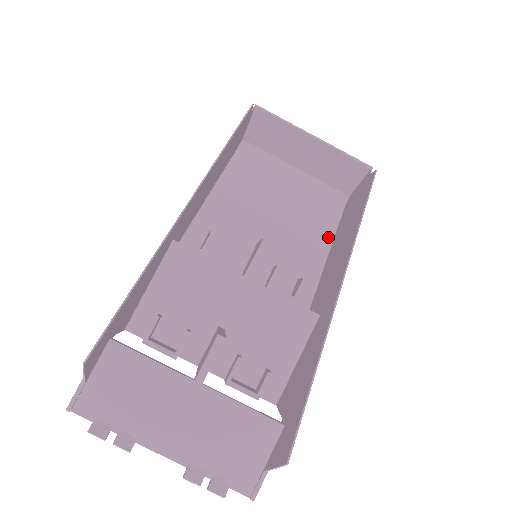
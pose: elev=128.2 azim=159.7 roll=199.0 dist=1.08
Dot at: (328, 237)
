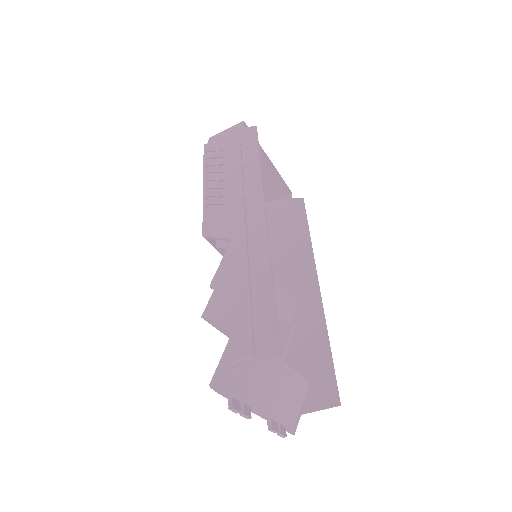
Dot at: occluded
